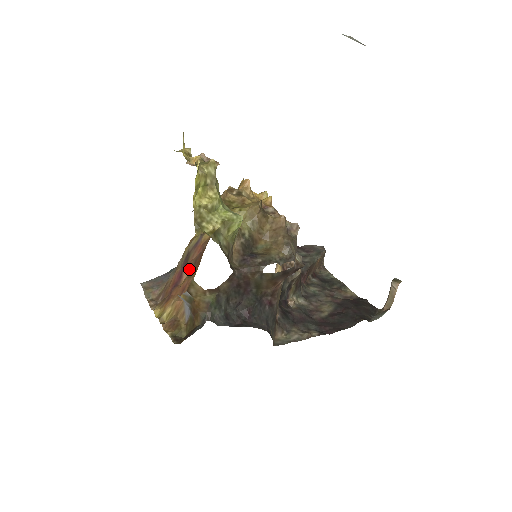
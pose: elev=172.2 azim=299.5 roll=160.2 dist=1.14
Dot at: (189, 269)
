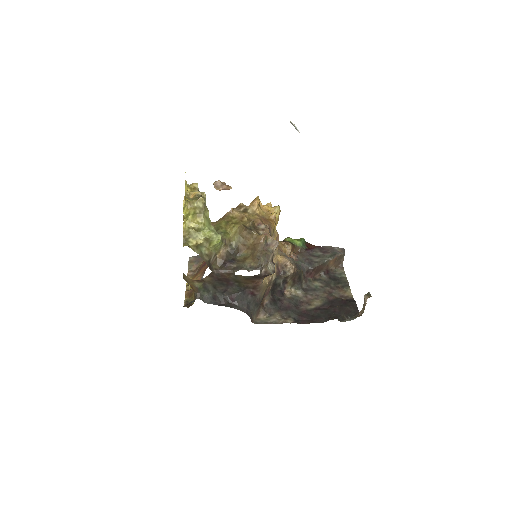
Dot at: occluded
